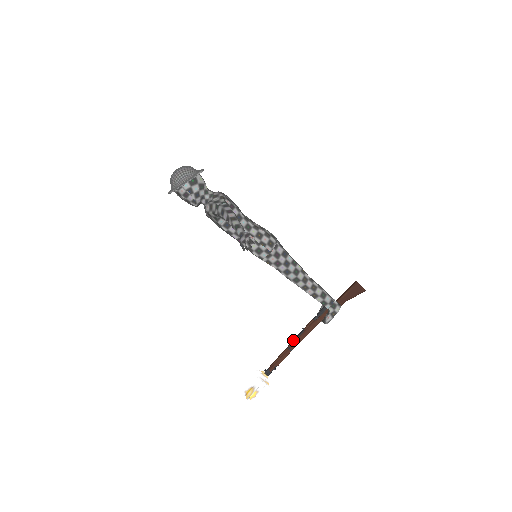
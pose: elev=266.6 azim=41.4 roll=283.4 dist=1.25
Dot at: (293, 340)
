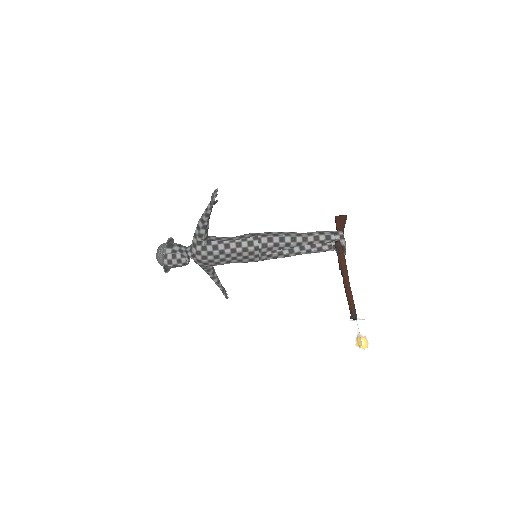
Dot at: (343, 281)
